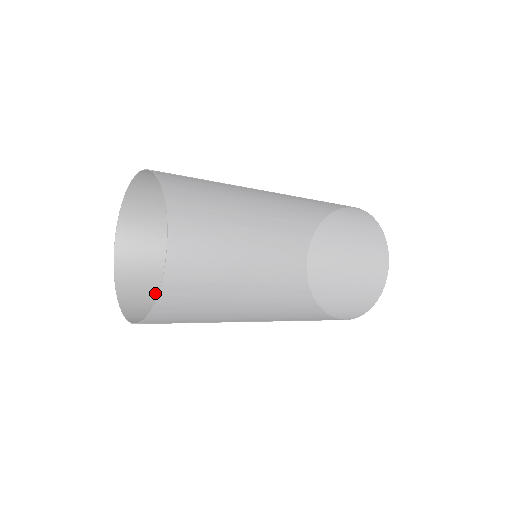
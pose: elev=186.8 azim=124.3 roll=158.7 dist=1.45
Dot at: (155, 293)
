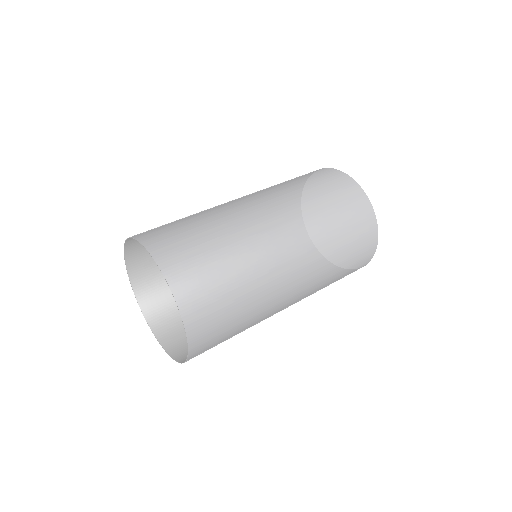
Dot at: occluded
